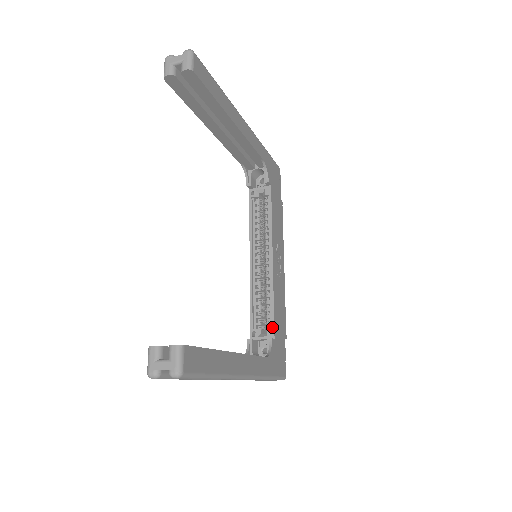
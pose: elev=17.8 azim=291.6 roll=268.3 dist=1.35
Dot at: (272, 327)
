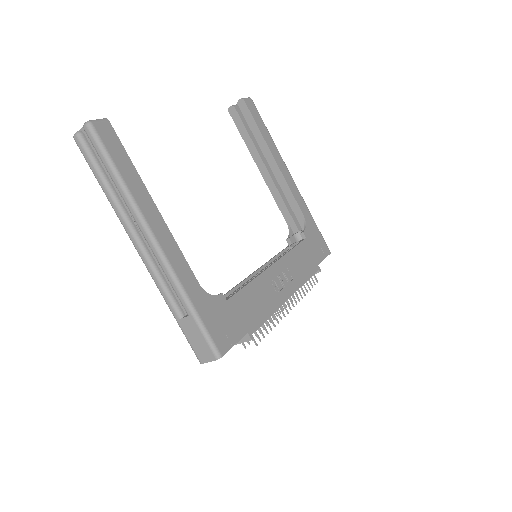
Dot at: (232, 295)
